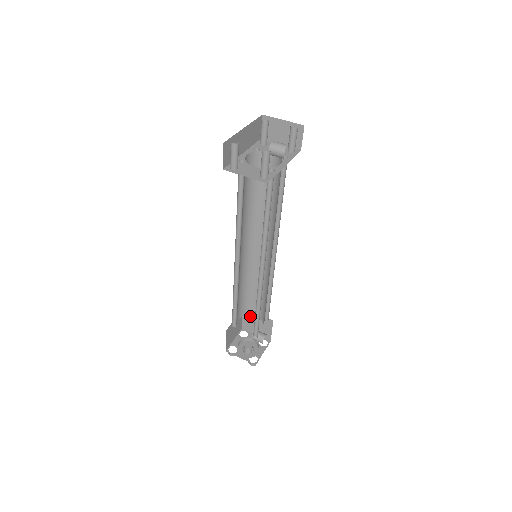
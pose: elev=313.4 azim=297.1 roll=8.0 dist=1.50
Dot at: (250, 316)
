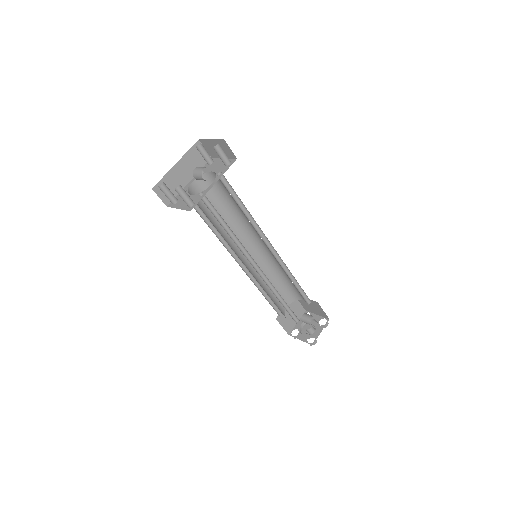
Dot at: (302, 300)
